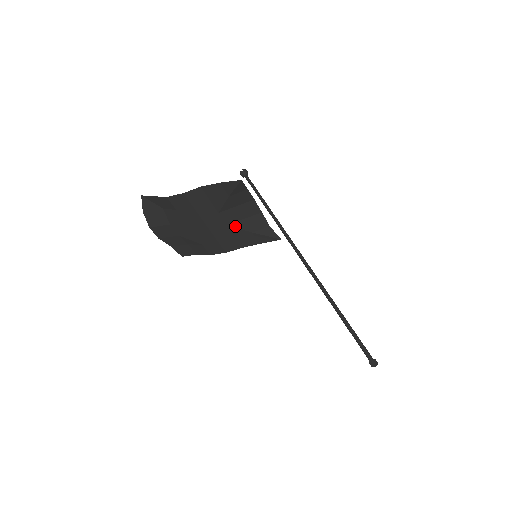
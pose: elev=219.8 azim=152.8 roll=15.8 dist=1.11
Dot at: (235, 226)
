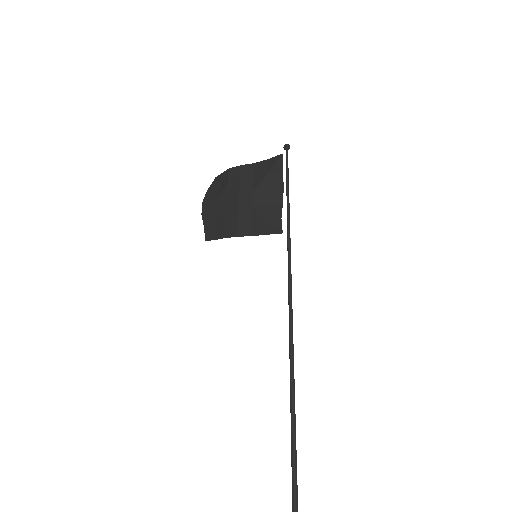
Dot at: (257, 210)
